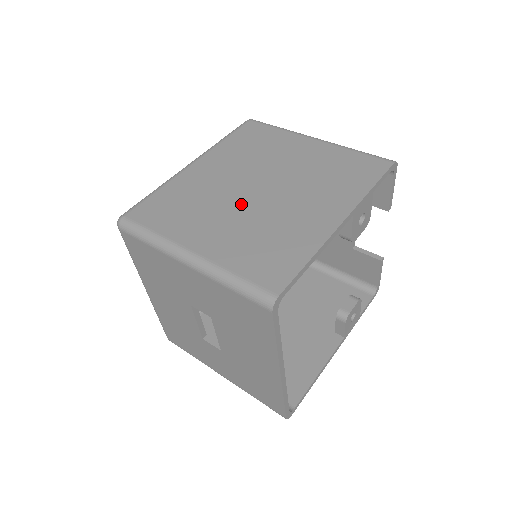
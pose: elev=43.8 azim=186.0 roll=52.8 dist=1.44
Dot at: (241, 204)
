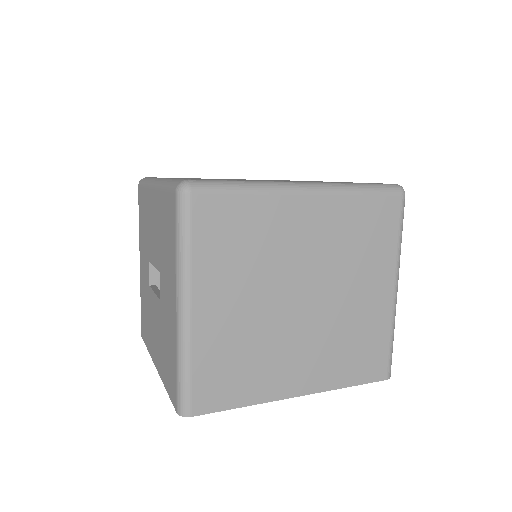
Dot at: (274, 299)
